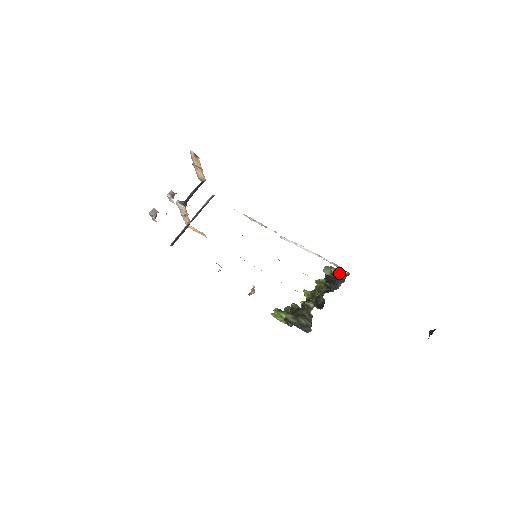
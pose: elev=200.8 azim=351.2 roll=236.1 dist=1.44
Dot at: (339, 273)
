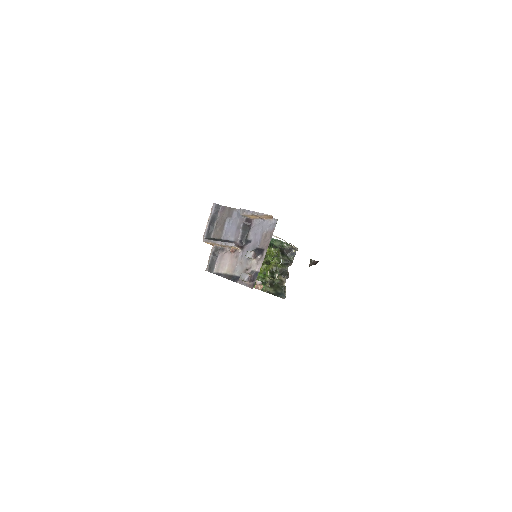
Dot at: (290, 248)
